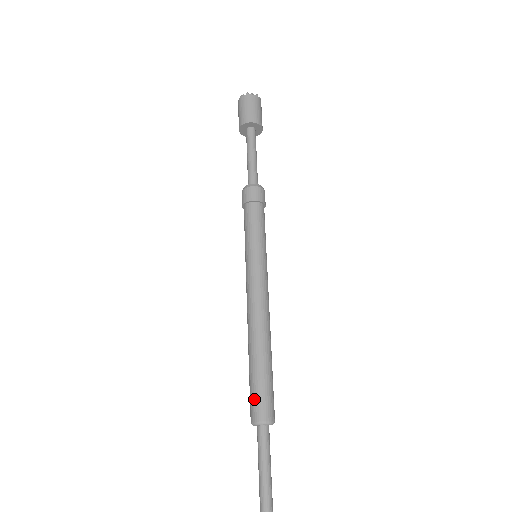
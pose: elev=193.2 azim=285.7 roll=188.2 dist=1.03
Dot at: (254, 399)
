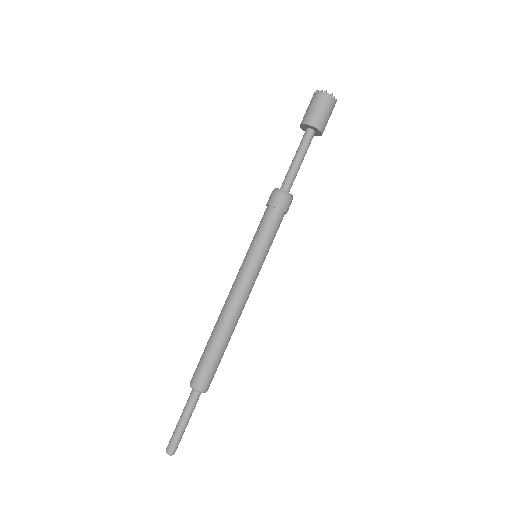
Dot at: (204, 373)
